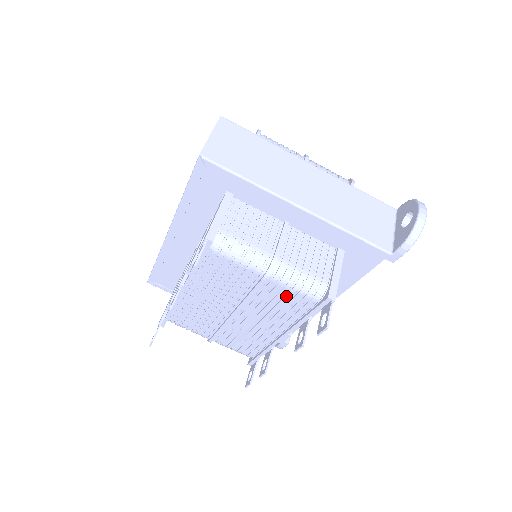
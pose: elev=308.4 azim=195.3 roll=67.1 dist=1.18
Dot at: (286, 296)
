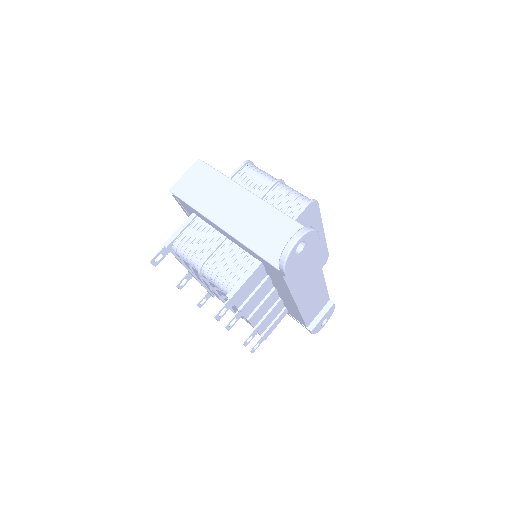
Dot at: (219, 290)
